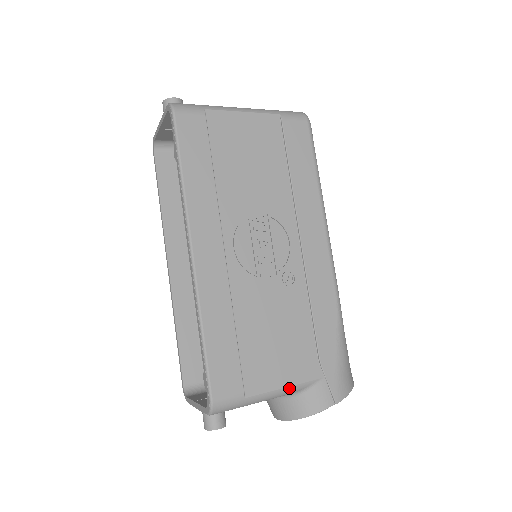
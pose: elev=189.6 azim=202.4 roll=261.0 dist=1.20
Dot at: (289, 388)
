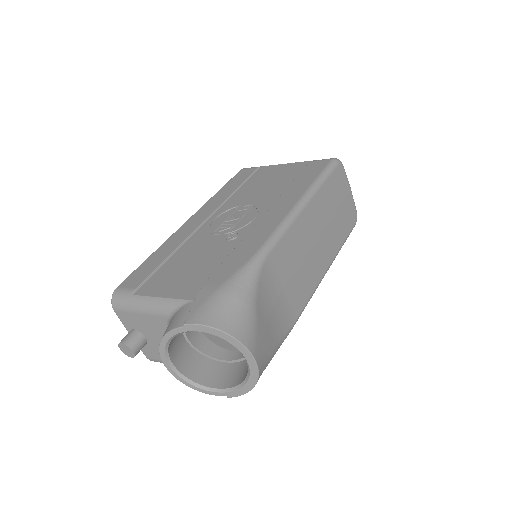
Dot at: (164, 300)
